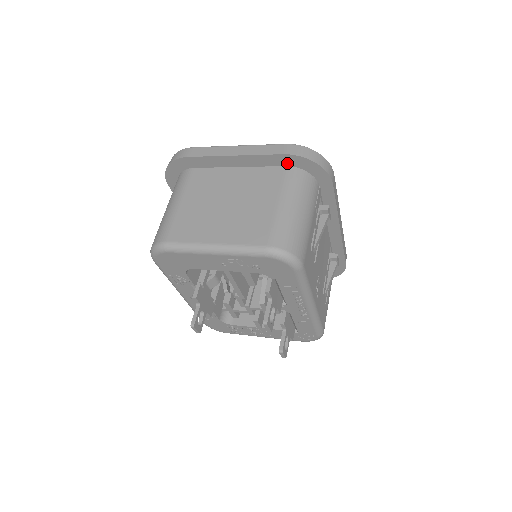
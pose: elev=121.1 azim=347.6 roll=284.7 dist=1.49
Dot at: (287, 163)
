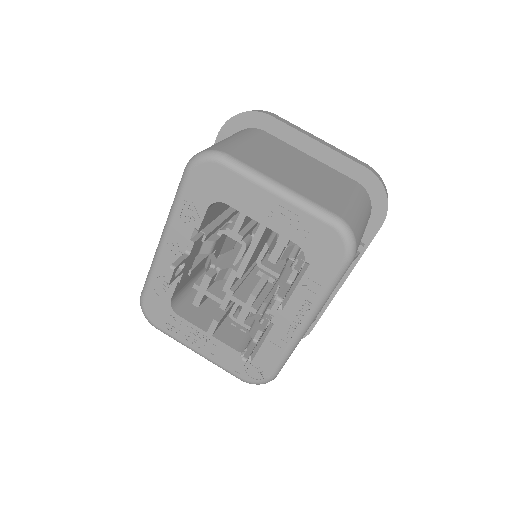
Dot at: (360, 179)
